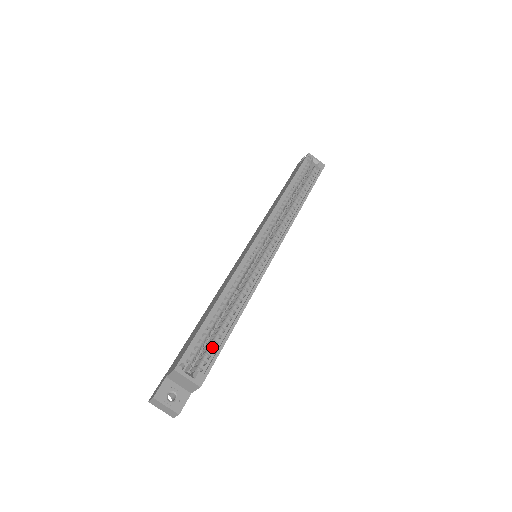
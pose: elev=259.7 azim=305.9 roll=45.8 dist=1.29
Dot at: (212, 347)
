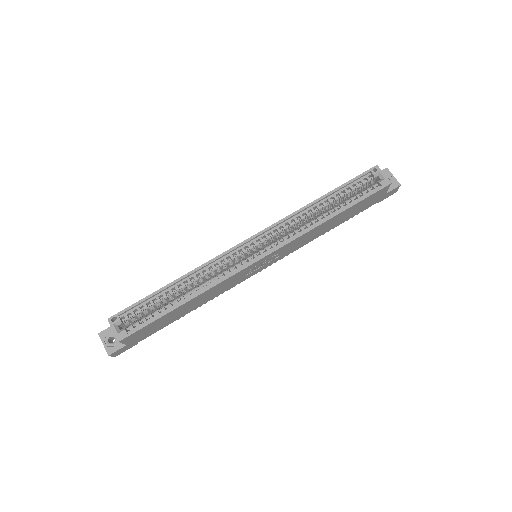
Dot at: (149, 316)
